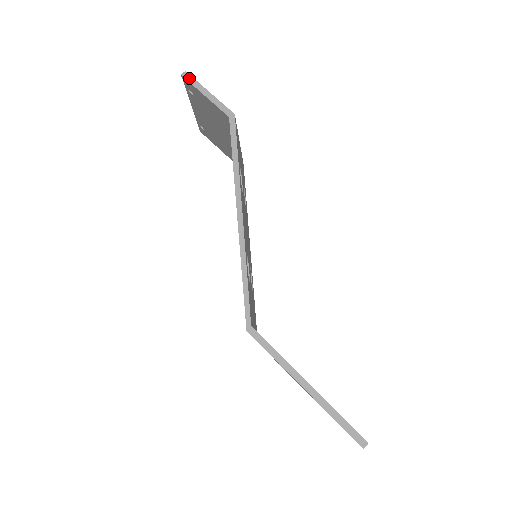
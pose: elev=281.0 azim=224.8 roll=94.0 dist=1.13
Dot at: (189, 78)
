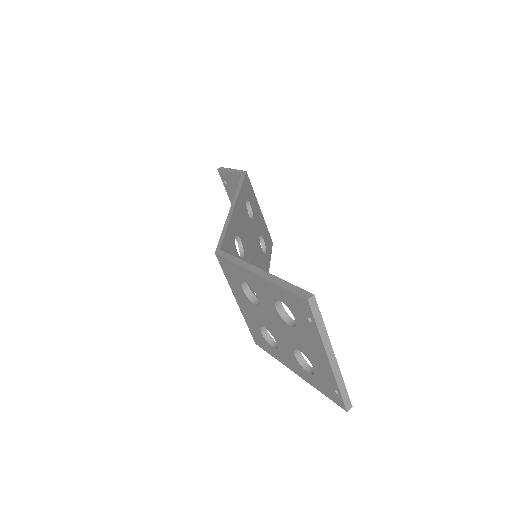
Dot at: (222, 168)
